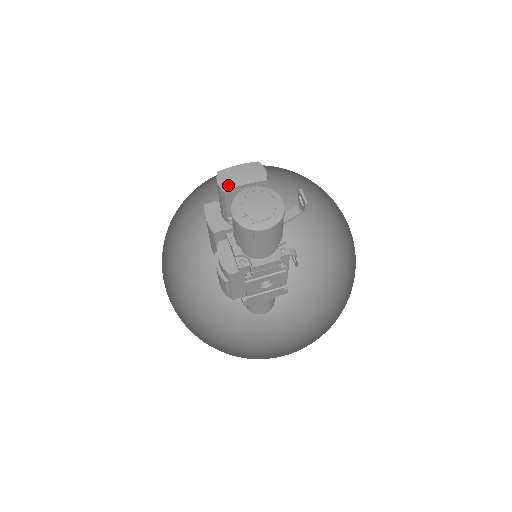
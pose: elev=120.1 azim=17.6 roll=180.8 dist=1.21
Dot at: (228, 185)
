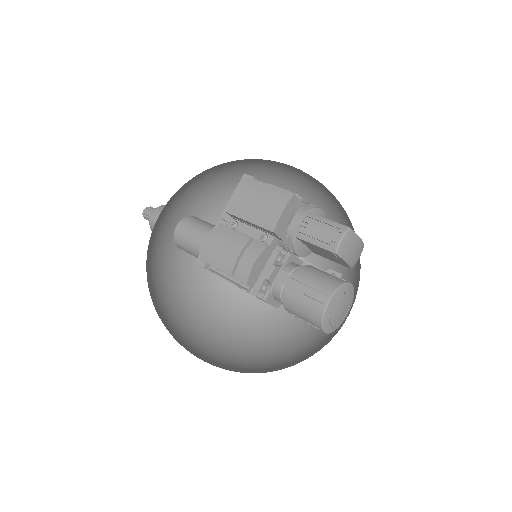
Dot at: (343, 252)
